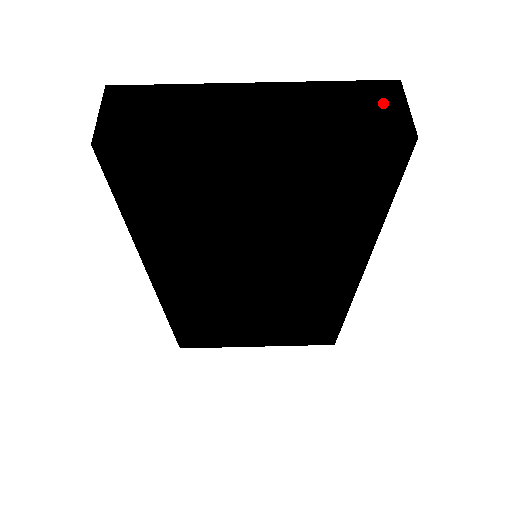
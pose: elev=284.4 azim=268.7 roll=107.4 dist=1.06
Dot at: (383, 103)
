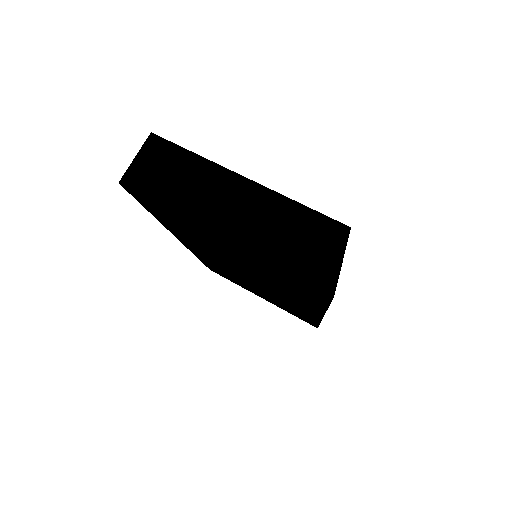
Dot at: (320, 243)
